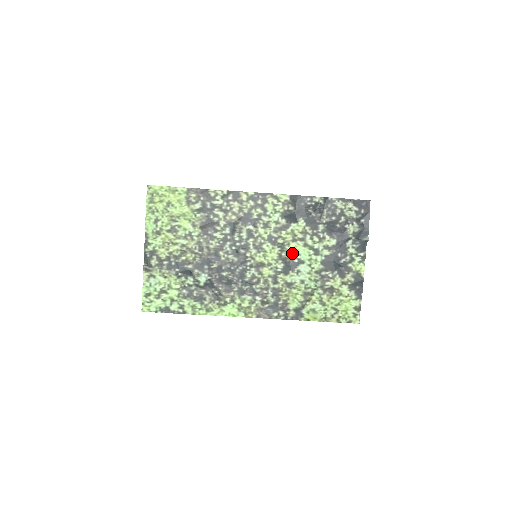
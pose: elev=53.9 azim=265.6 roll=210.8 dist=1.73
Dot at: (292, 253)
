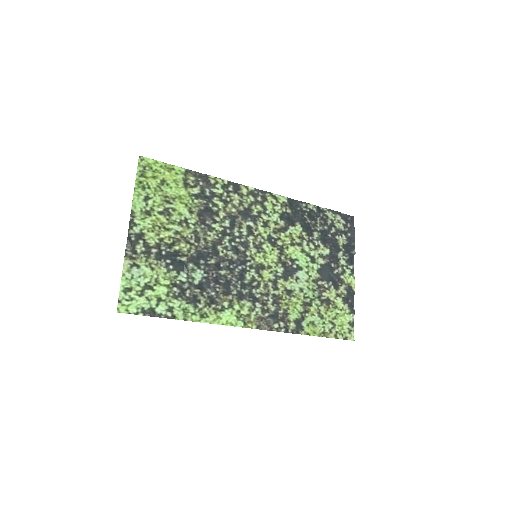
Dot at: (291, 258)
